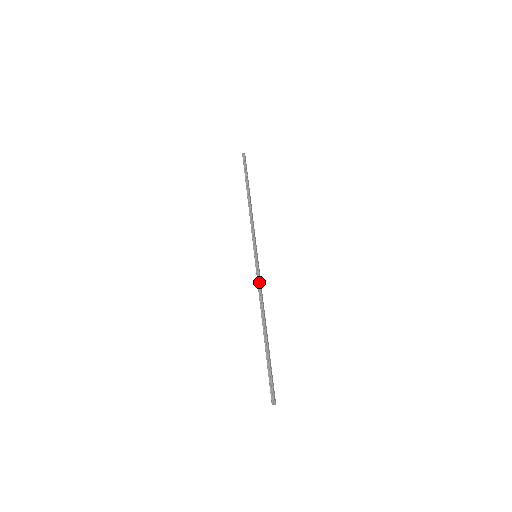
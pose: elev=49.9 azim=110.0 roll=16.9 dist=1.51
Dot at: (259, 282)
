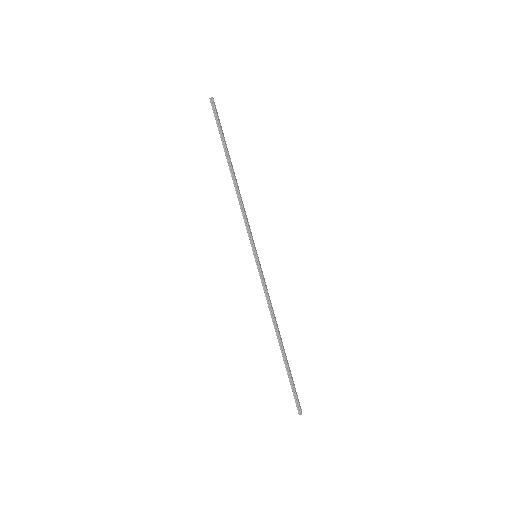
Dot at: (266, 290)
